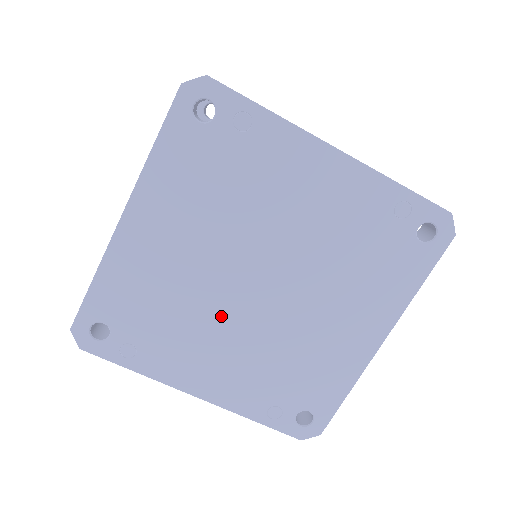
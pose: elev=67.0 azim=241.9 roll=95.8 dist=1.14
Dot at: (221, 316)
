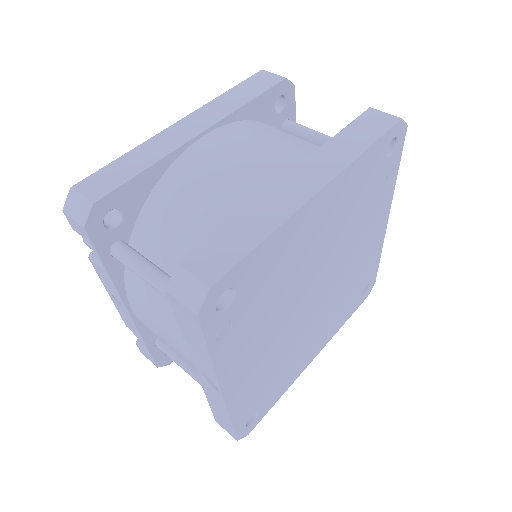
Dot at: (287, 314)
